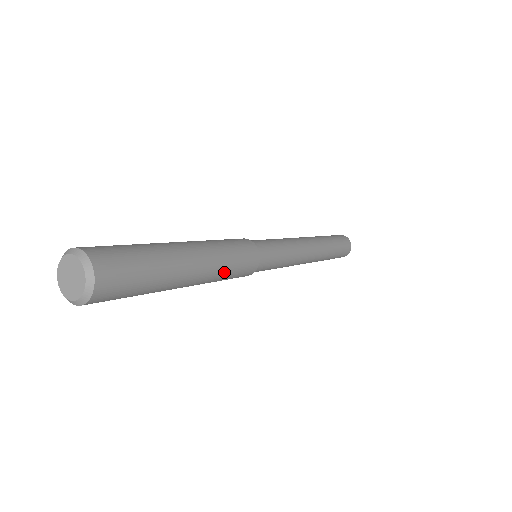
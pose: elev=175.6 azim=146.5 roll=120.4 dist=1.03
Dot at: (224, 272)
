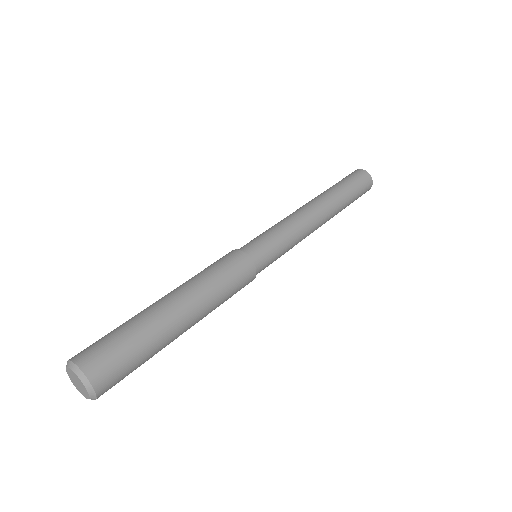
Dot at: (219, 304)
